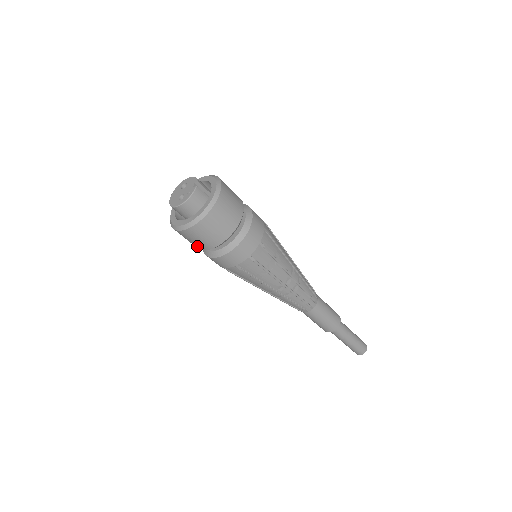
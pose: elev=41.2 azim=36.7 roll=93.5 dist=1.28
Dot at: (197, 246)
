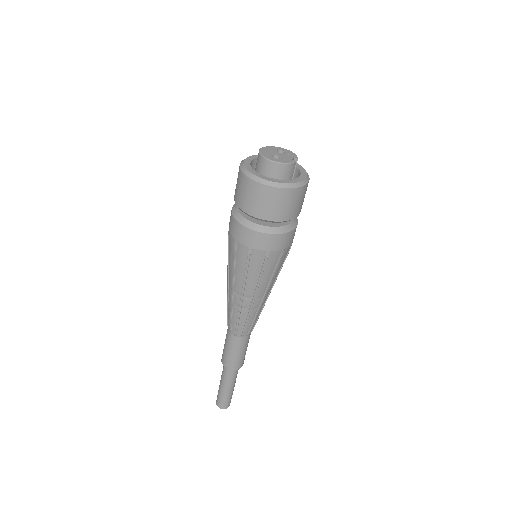
Dot at: (242, 203)
